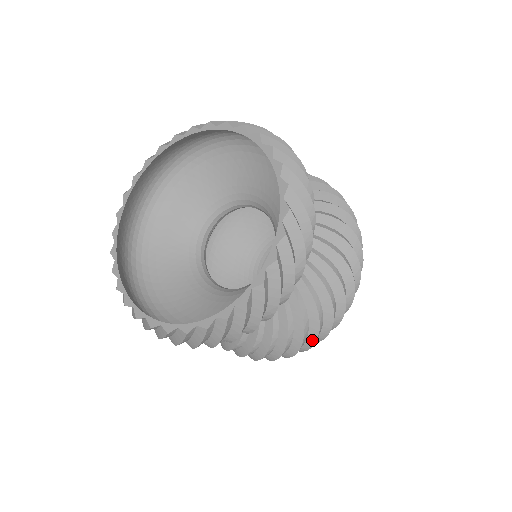
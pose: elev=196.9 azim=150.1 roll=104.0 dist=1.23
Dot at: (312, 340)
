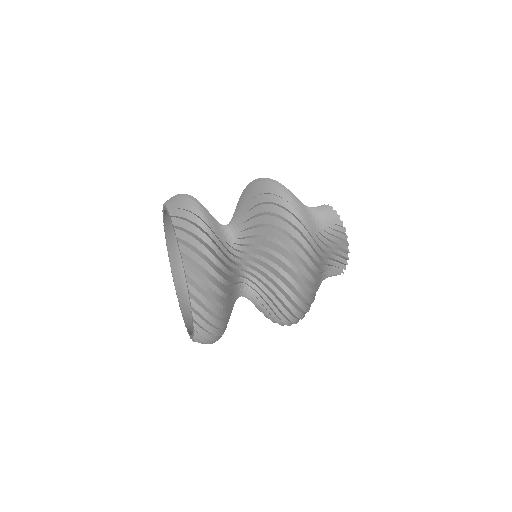
Dot at: (294, 316)
